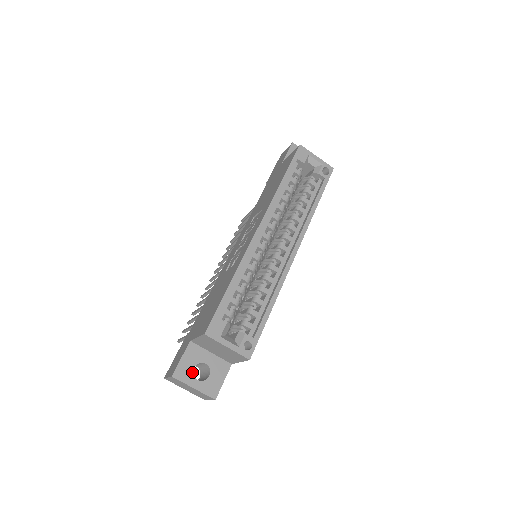
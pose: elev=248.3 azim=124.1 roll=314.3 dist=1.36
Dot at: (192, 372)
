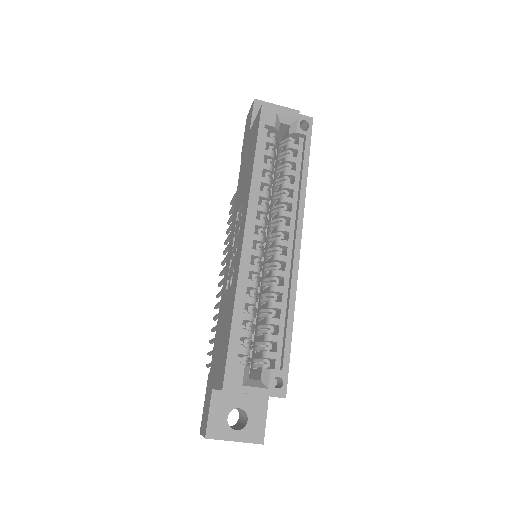
Dot at: (226, 424)
